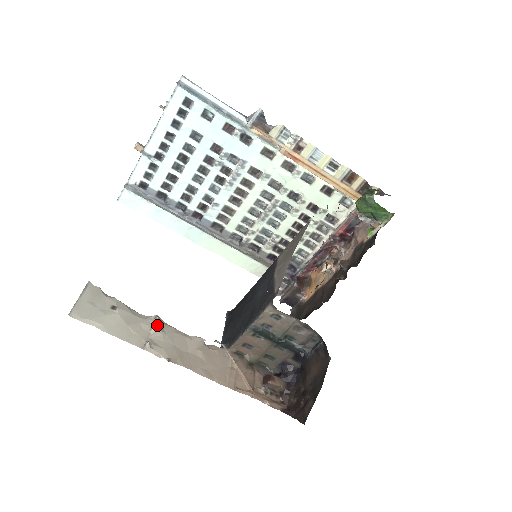
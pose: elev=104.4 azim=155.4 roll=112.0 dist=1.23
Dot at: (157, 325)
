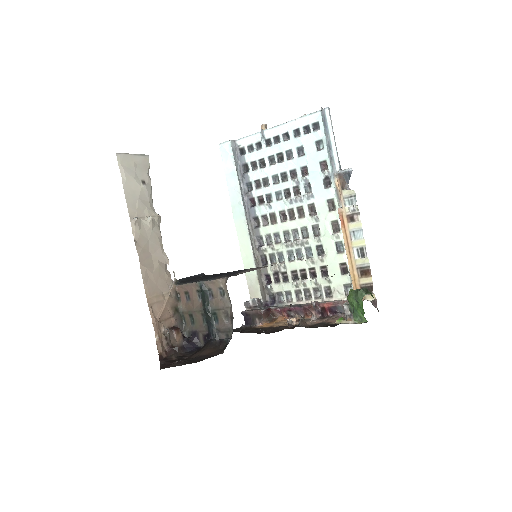
Dot at: (154, 220)
